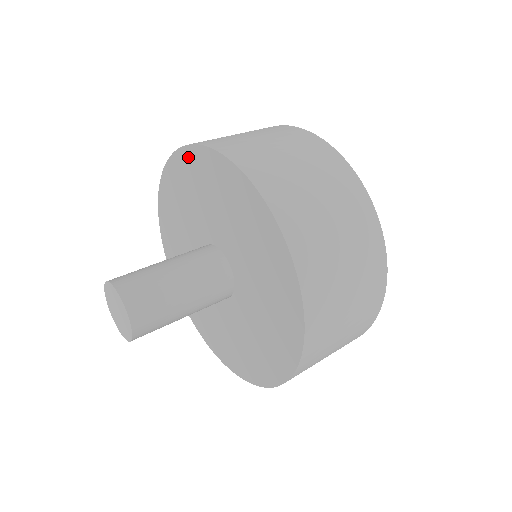
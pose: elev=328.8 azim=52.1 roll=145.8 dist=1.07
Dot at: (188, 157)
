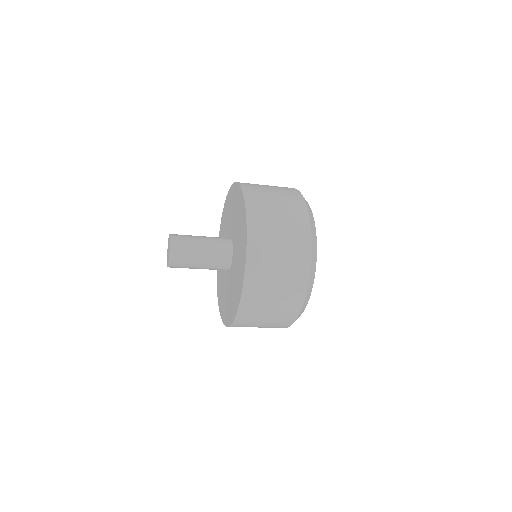
Dot at: (220, 230)
